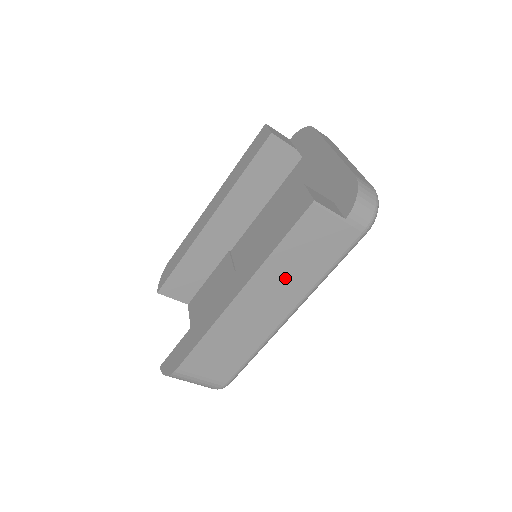
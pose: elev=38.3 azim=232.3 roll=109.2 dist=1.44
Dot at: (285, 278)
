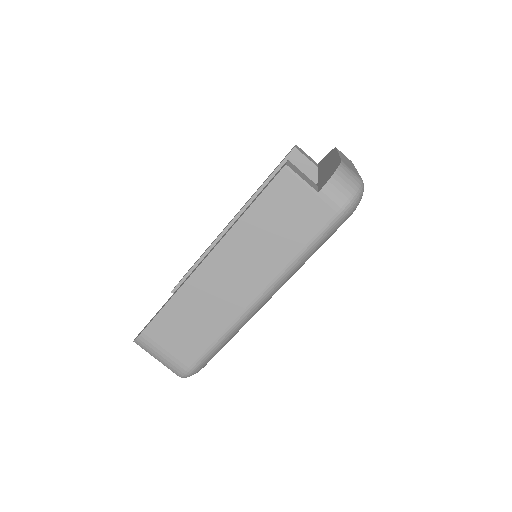
Dot at: (255, 249)
